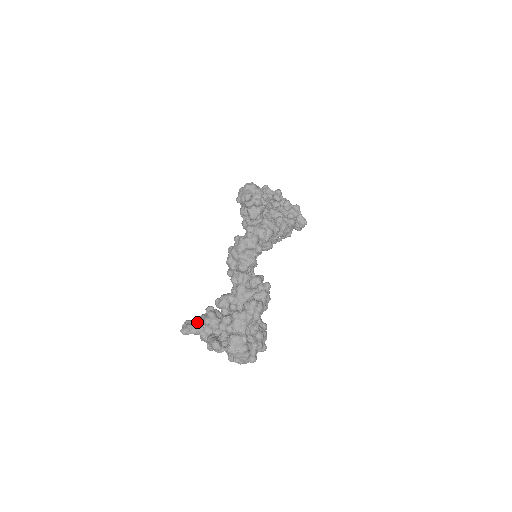
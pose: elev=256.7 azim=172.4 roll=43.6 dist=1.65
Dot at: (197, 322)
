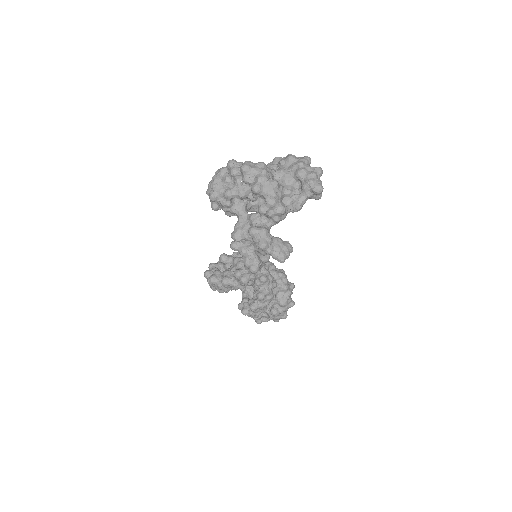
Dot at: occluded
